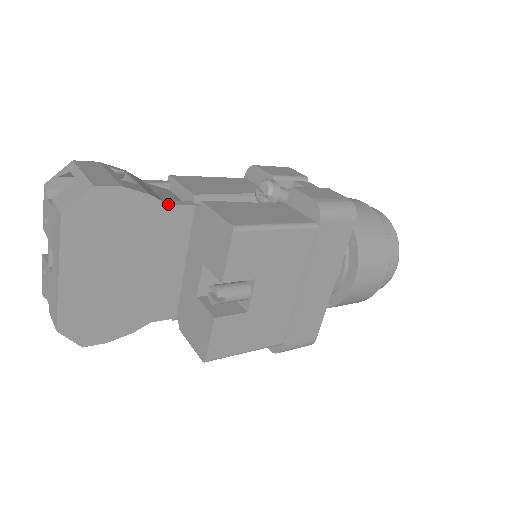
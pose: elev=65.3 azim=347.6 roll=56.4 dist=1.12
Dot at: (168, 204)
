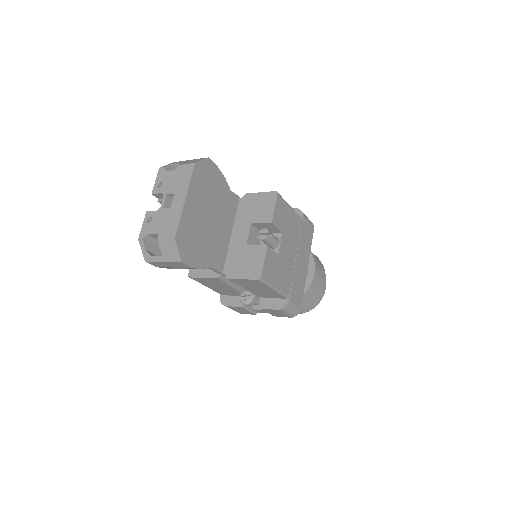
Dot at: (230, 190)
